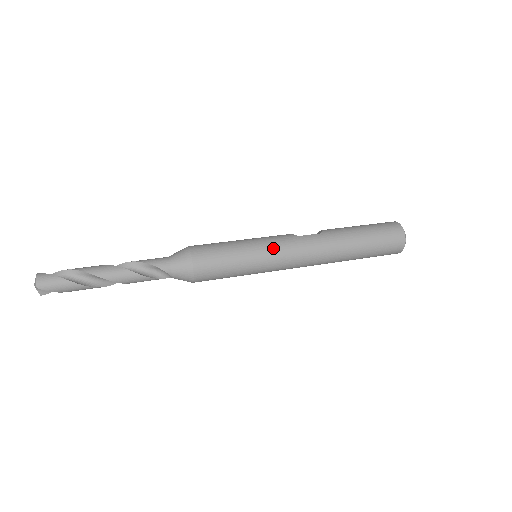
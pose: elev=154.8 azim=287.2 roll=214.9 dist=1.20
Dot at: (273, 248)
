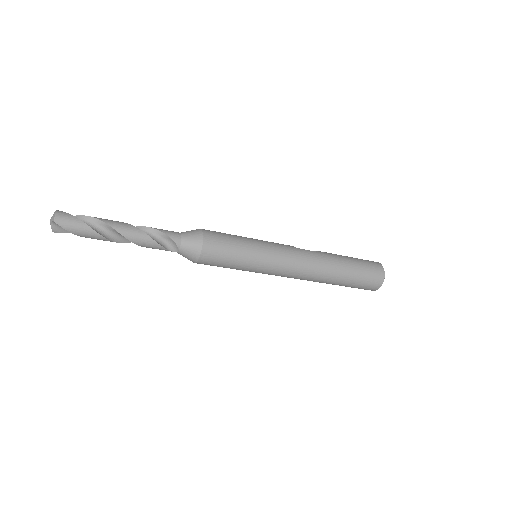
Dot at: (275, 250)
